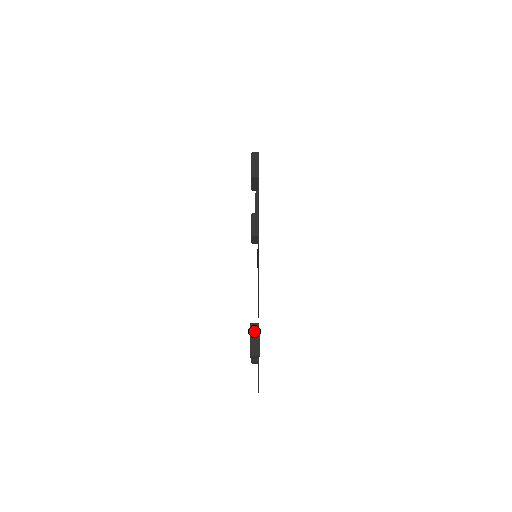
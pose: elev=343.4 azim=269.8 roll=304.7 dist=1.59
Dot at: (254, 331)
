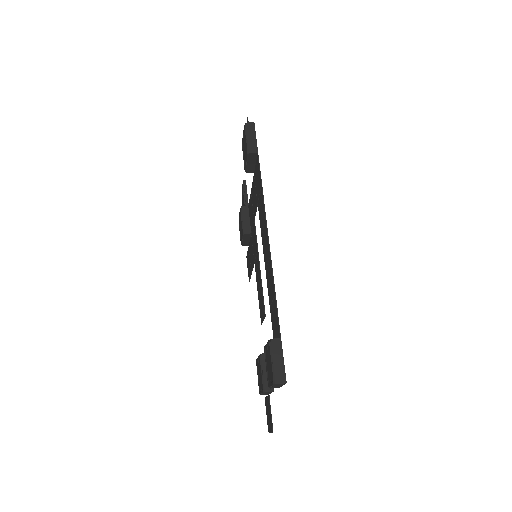
Dot at: (275, 350)
